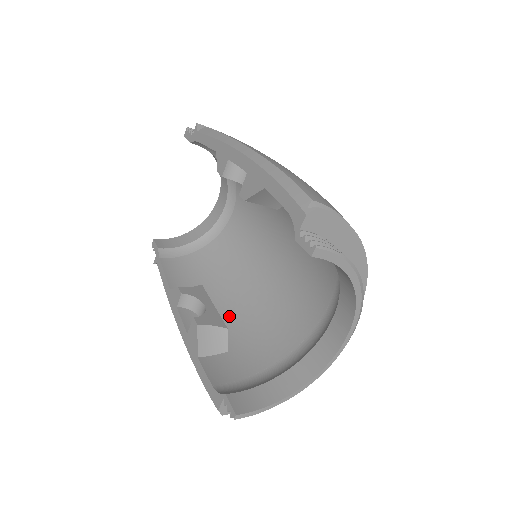
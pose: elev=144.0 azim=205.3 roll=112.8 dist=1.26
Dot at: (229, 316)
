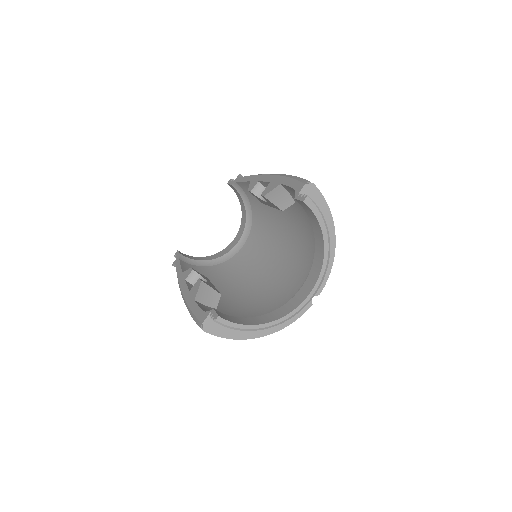
Dot at: (222, 297)
